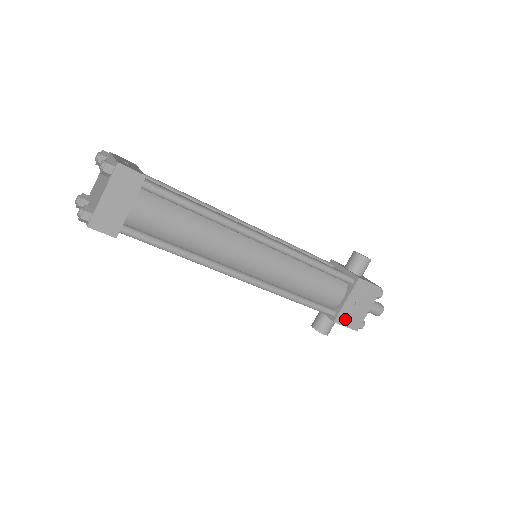
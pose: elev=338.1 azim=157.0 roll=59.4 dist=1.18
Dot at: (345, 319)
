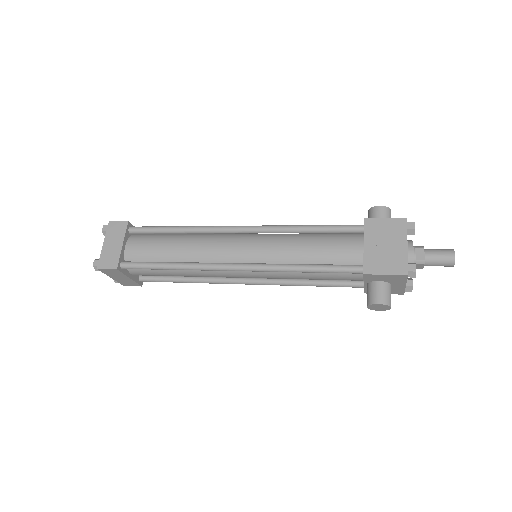
Dot at: (378, 266)
